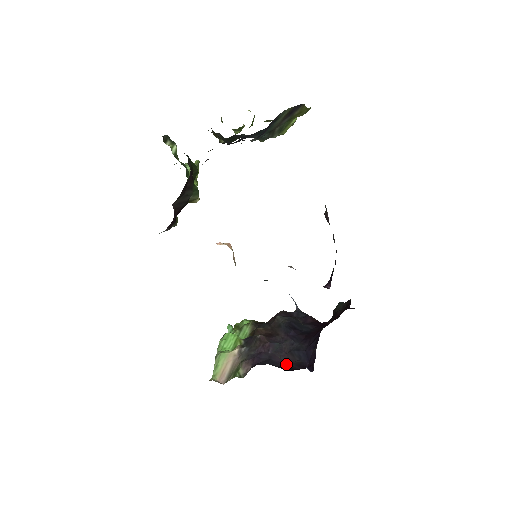
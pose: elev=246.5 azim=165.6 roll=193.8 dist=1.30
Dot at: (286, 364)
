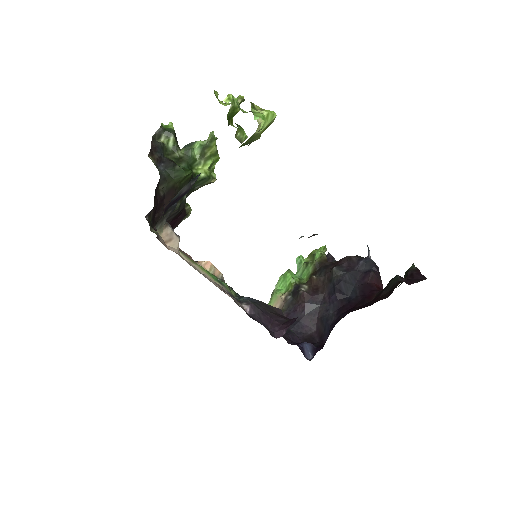
Dot at: (312, 330)
